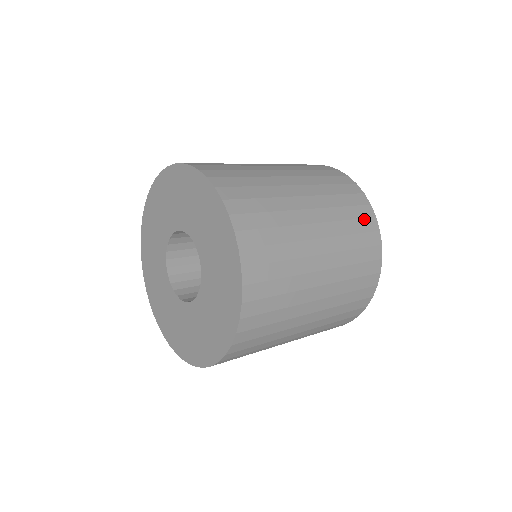
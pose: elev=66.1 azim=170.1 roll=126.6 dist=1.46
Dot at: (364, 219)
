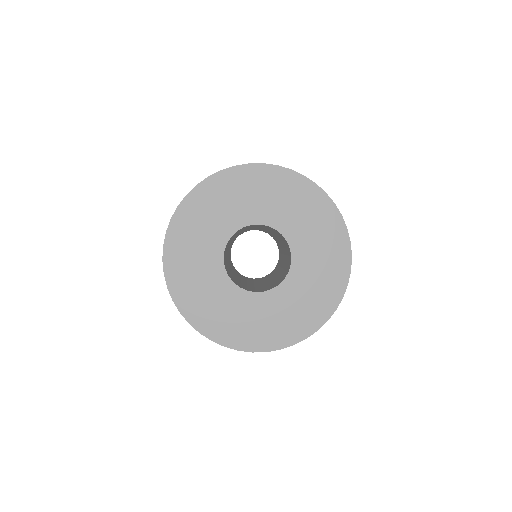
Dot at: occluded
